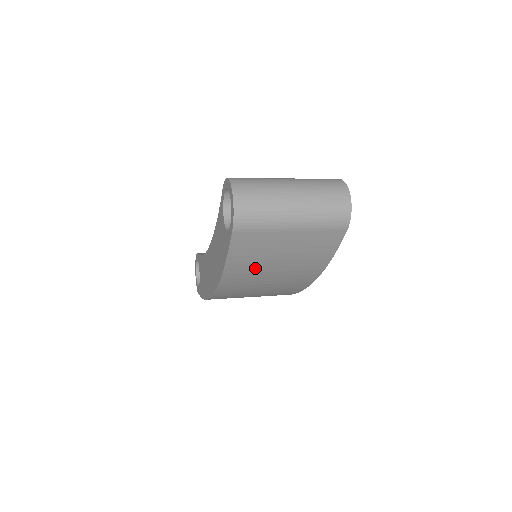
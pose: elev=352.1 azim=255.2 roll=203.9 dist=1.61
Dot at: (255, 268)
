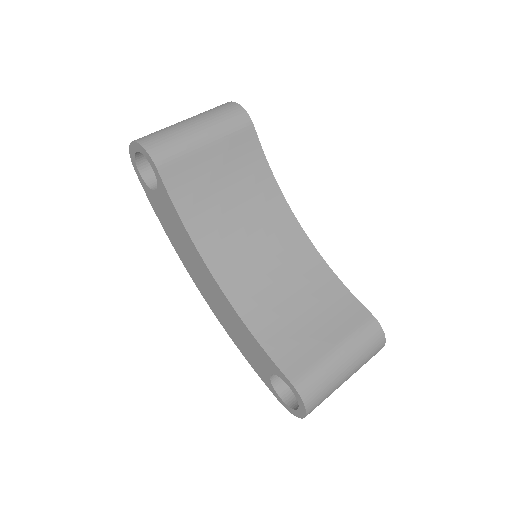
Dot at: occluded
